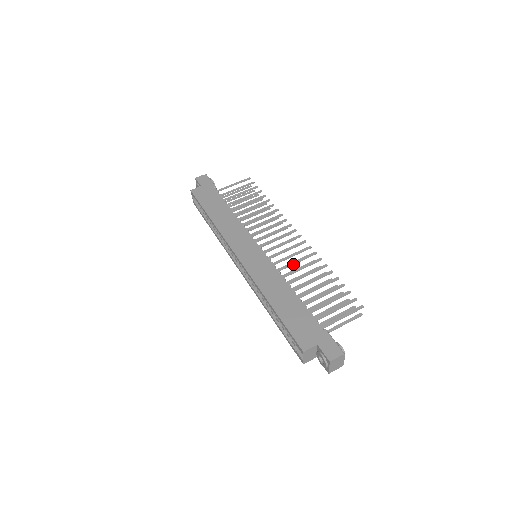
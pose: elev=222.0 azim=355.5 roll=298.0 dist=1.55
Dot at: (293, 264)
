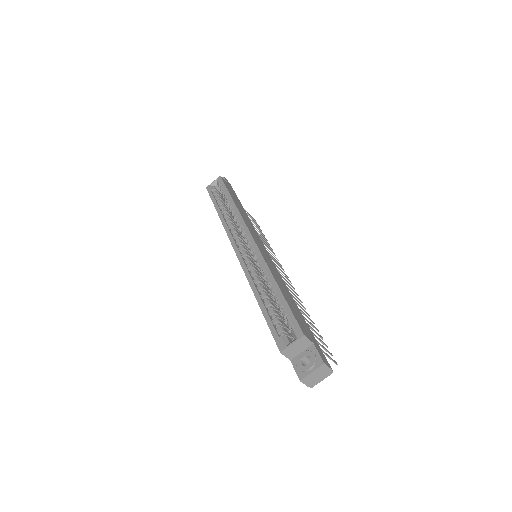
Dot at: (288, 288)
